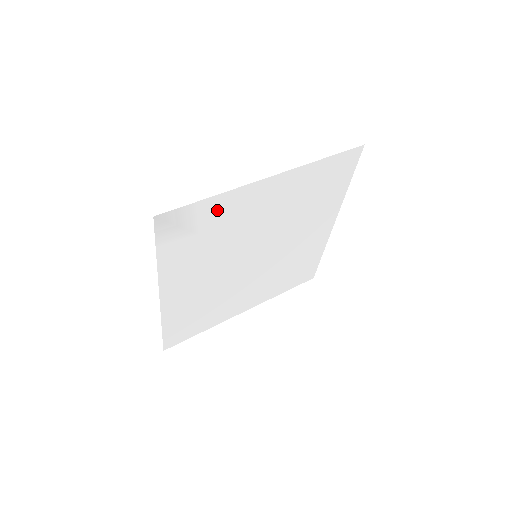
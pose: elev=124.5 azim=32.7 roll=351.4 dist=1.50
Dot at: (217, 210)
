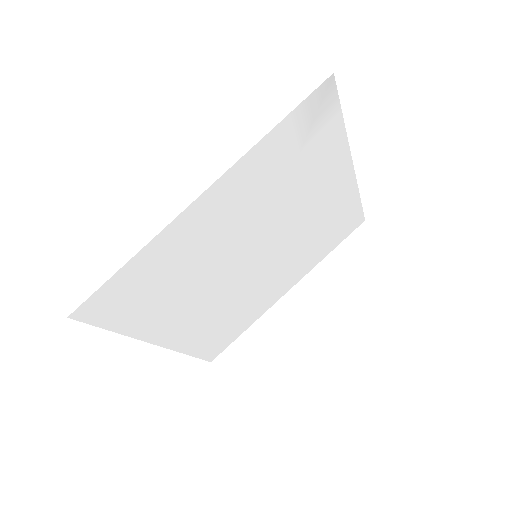
Dot at: (326, 145)
